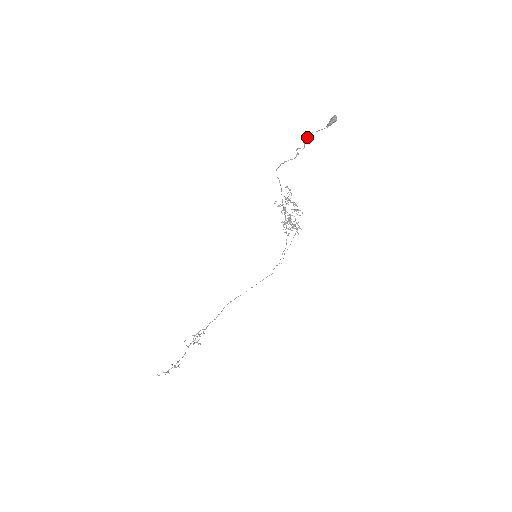
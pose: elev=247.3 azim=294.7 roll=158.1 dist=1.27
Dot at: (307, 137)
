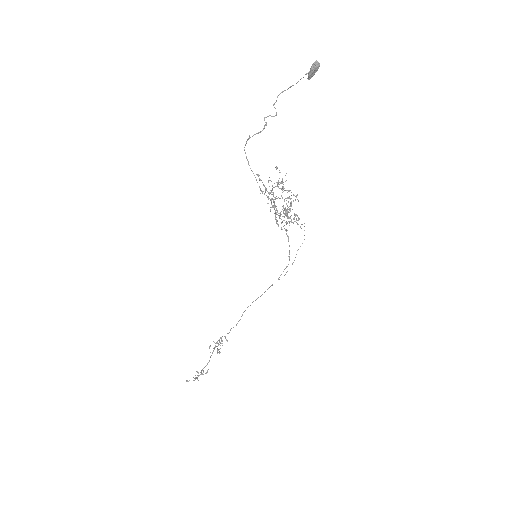
Dot at: occluded
